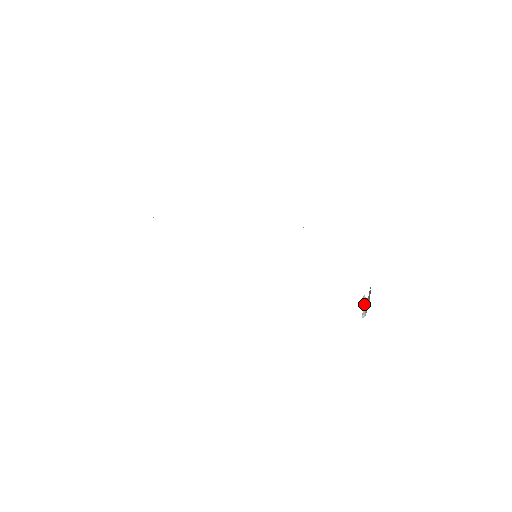
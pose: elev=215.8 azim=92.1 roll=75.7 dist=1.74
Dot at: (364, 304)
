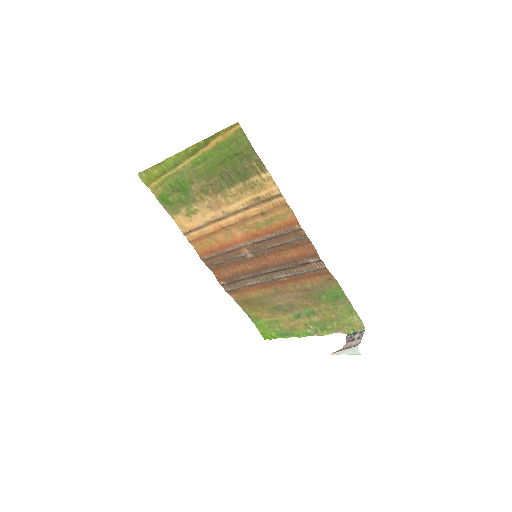
Dot at: (343, 349)
